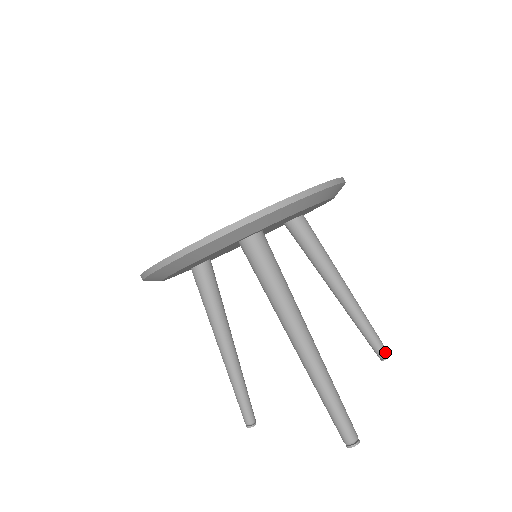
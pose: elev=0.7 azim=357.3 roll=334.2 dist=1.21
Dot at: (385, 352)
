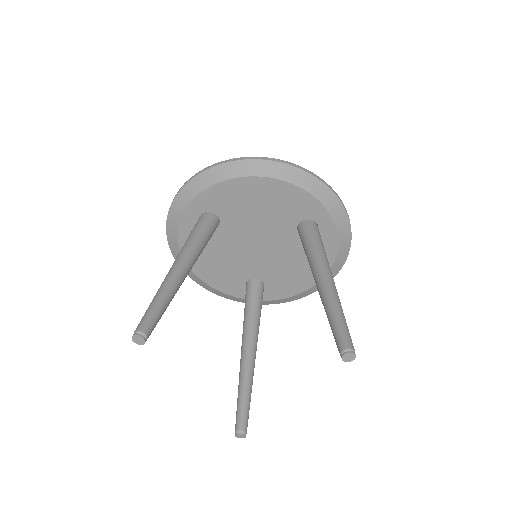
Dot at: occluded
